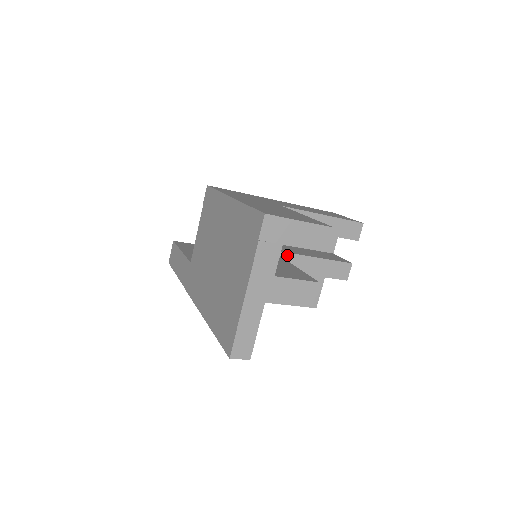
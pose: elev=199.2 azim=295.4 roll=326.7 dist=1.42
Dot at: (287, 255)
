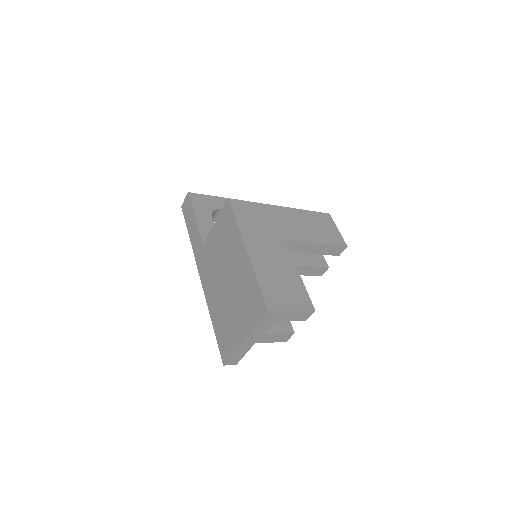
Dot at: occluded
